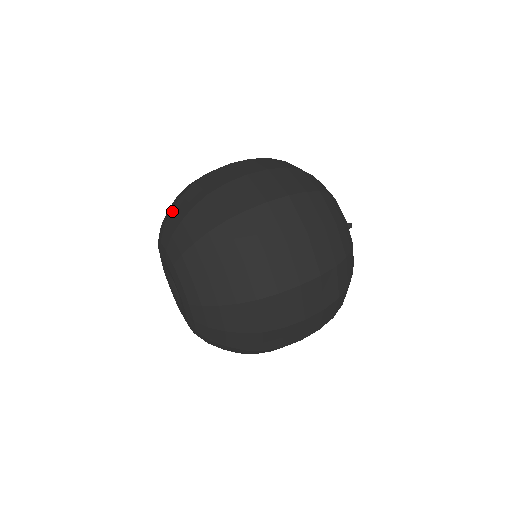
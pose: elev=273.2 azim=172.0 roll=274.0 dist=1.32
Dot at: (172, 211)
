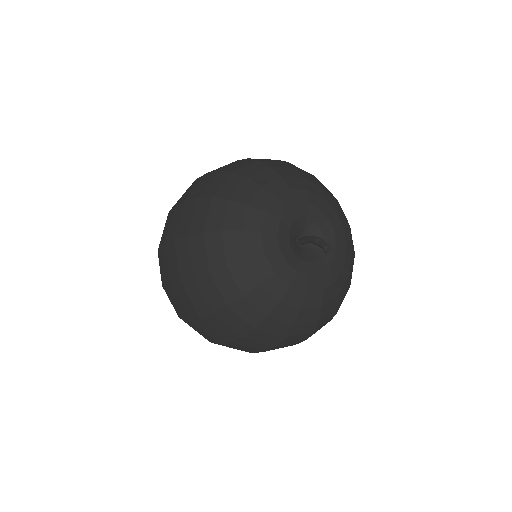
Dot at: occluded
